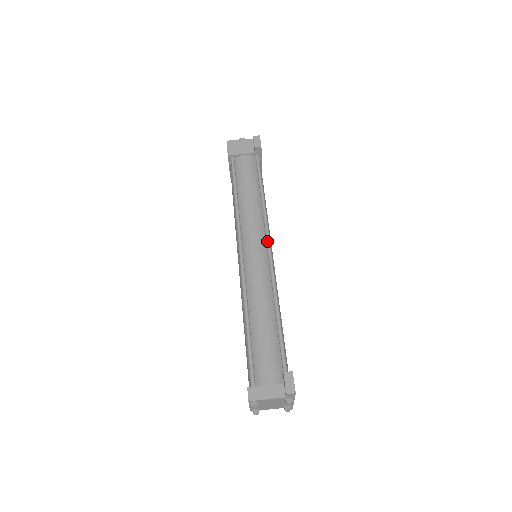
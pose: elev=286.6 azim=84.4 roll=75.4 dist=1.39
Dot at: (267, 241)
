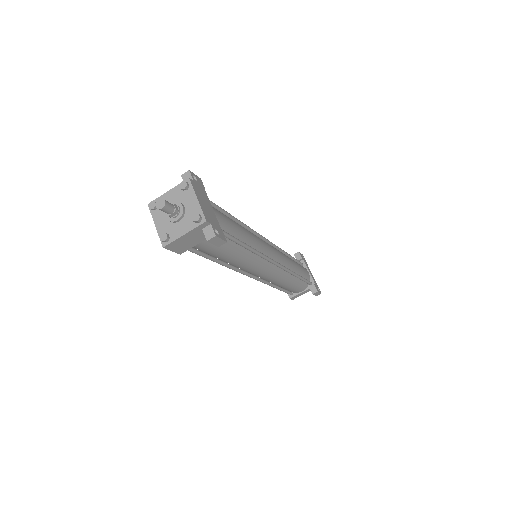
Dot at: occluded
